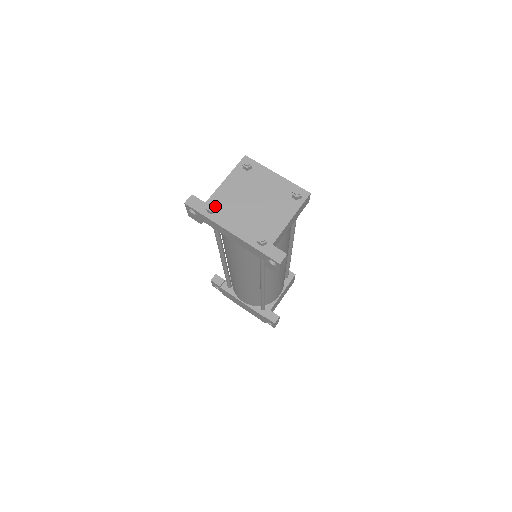
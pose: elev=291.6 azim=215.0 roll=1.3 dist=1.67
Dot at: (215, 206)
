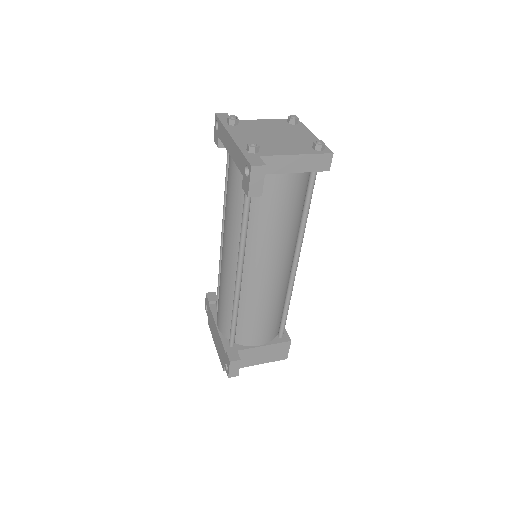
Dot at: (237, 119)
